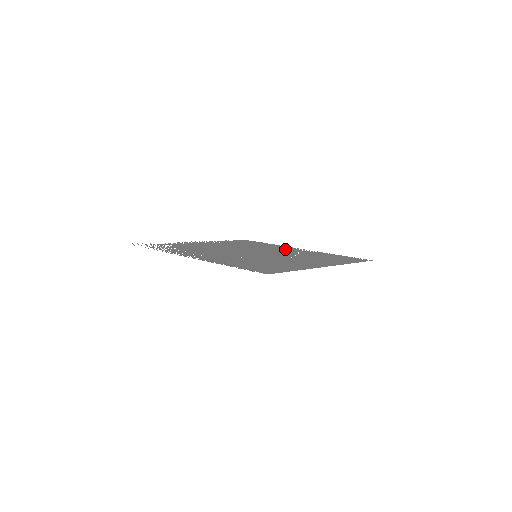
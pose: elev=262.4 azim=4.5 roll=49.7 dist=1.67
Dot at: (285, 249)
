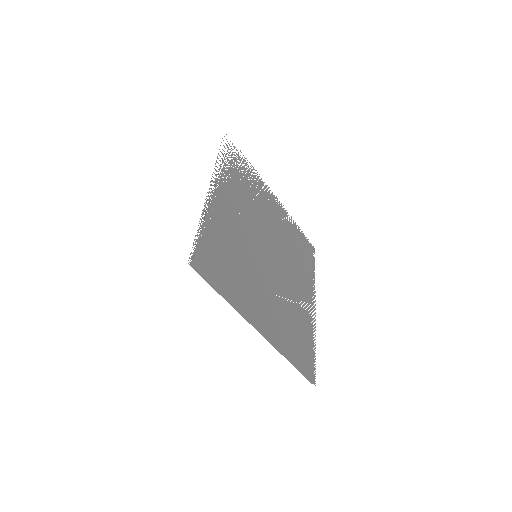
Dot at: (302, 288)
